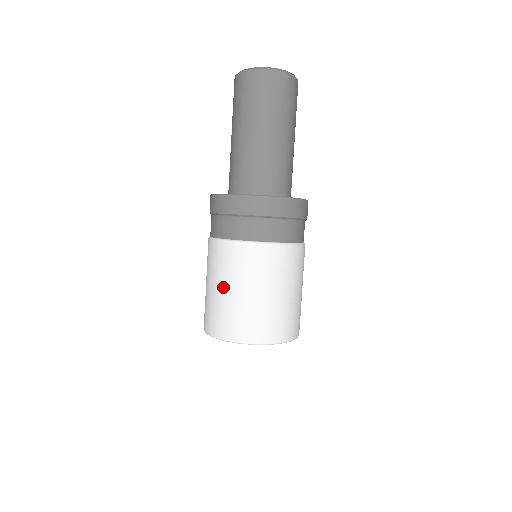
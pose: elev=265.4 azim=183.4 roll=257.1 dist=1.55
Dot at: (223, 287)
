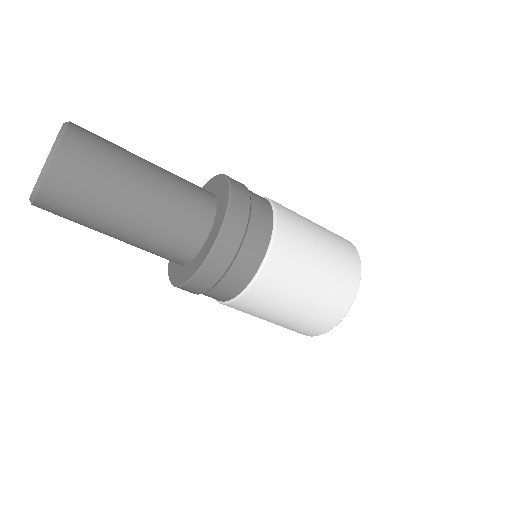
Dot at: occluded
